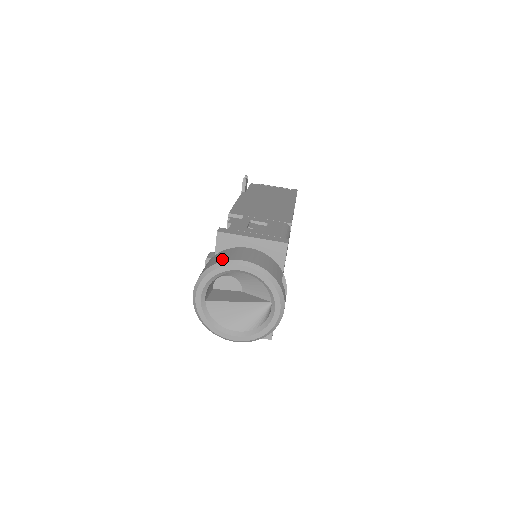
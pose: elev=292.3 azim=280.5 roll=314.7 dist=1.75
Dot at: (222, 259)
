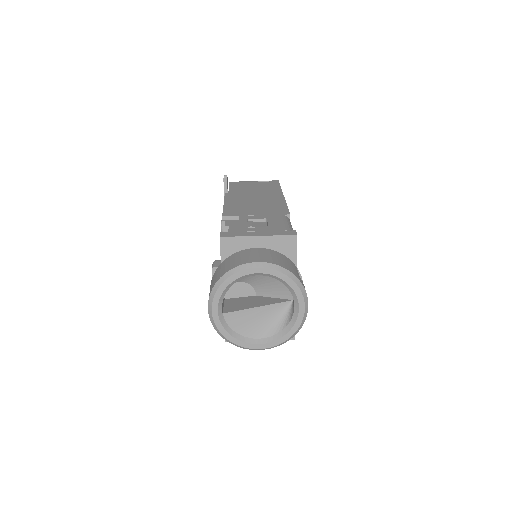
Dot at: (233, 265)
